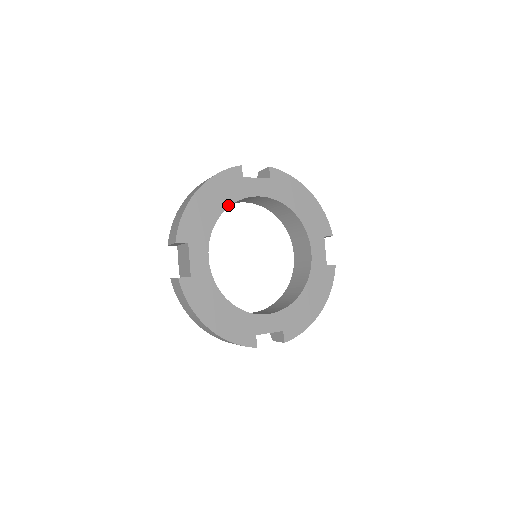
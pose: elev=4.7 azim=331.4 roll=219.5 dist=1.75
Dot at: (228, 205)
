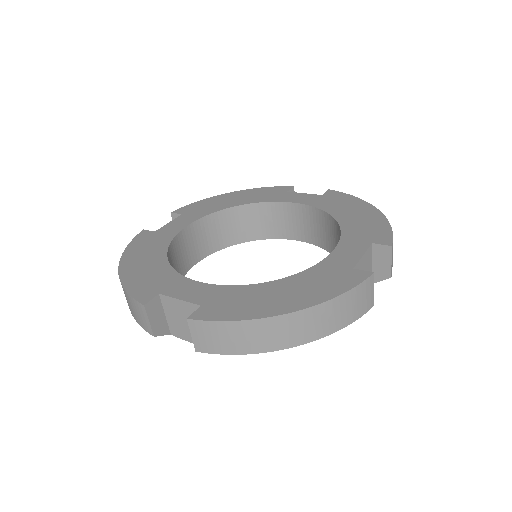
Dot at: (250, 203)
